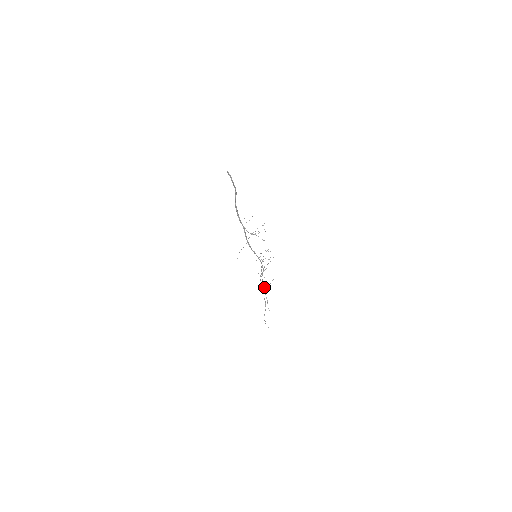
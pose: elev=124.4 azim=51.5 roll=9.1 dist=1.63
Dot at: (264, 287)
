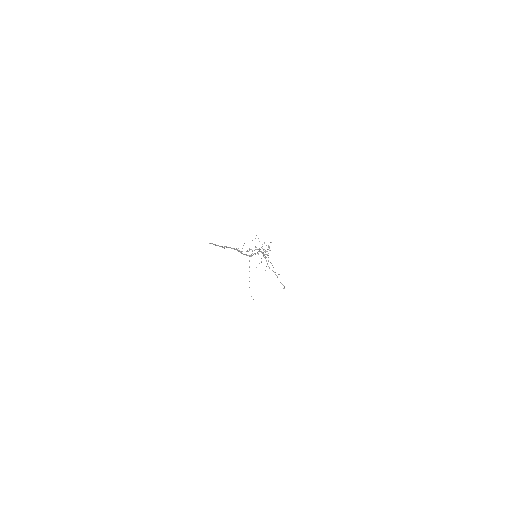
Dot at: (265, 254)
